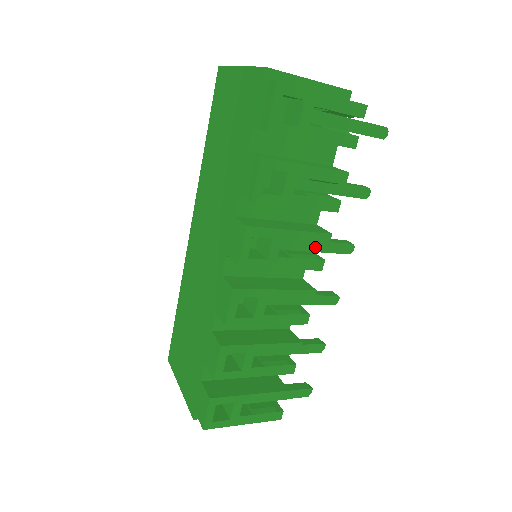
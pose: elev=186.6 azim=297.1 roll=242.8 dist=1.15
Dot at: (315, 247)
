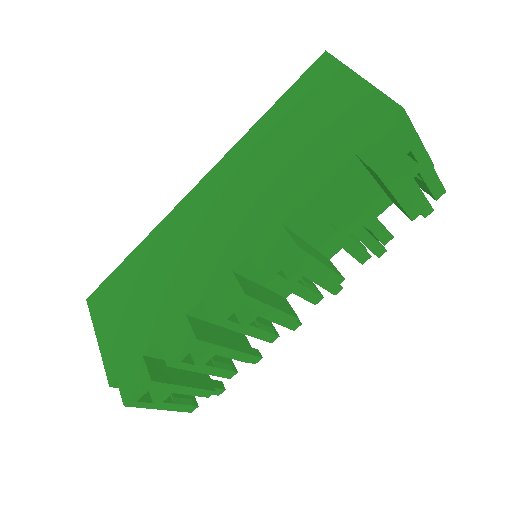
Dot at: (319, 280)
